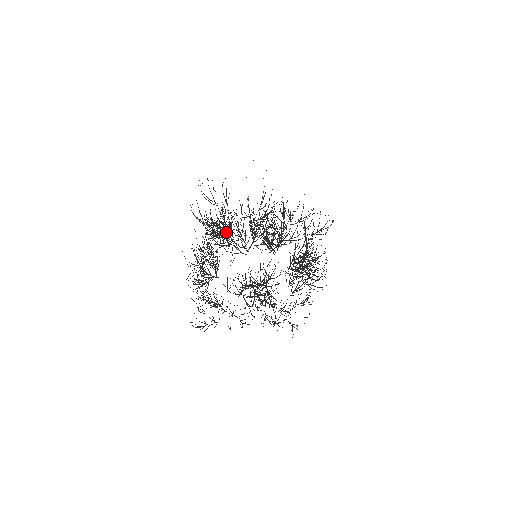
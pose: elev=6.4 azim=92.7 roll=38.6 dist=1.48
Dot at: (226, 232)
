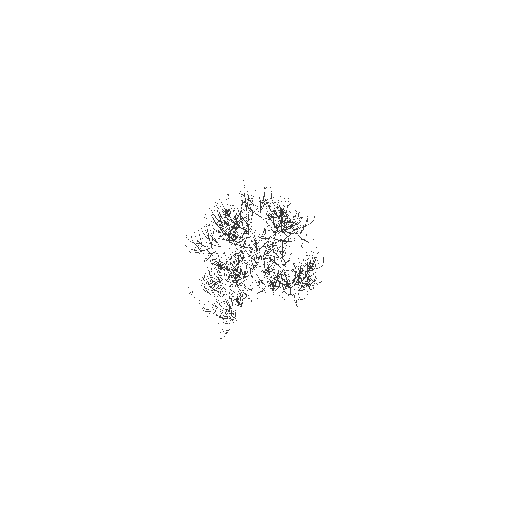
Dot at: occluded
